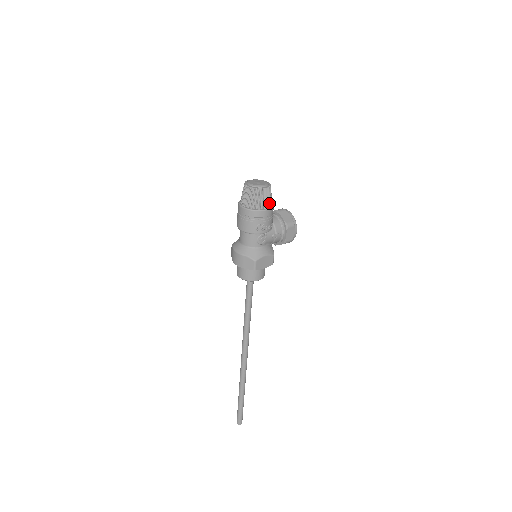
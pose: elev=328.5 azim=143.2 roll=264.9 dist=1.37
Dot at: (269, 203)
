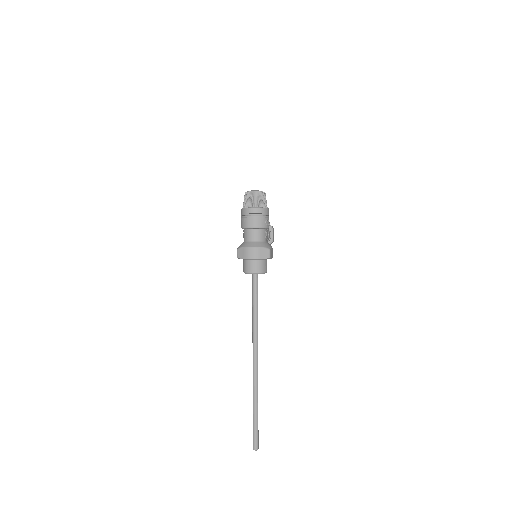
Dot at: occluded
